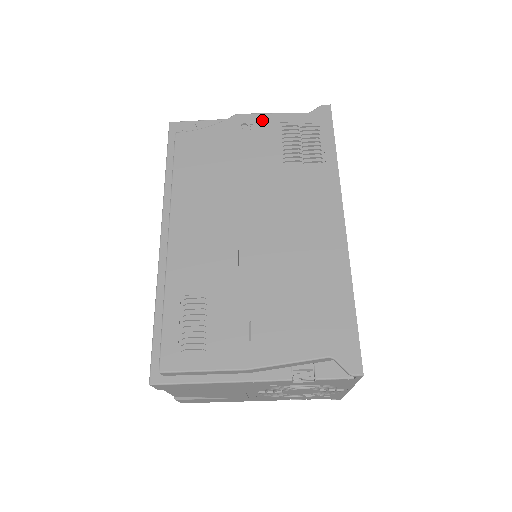
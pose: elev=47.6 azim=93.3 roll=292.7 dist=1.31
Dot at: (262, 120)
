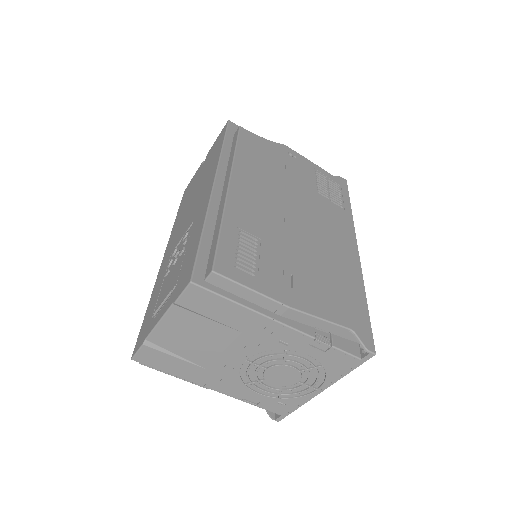
Dot at: (303, 159)
